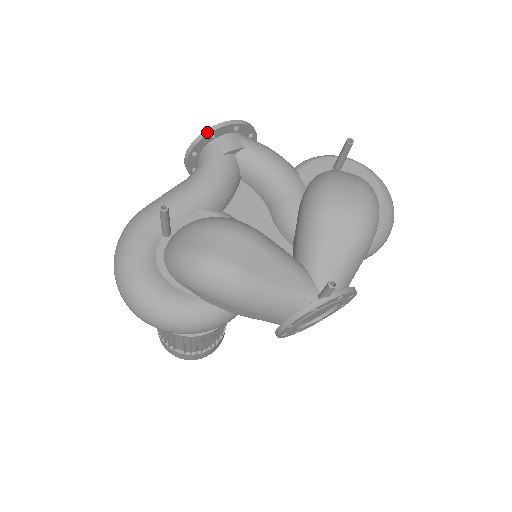
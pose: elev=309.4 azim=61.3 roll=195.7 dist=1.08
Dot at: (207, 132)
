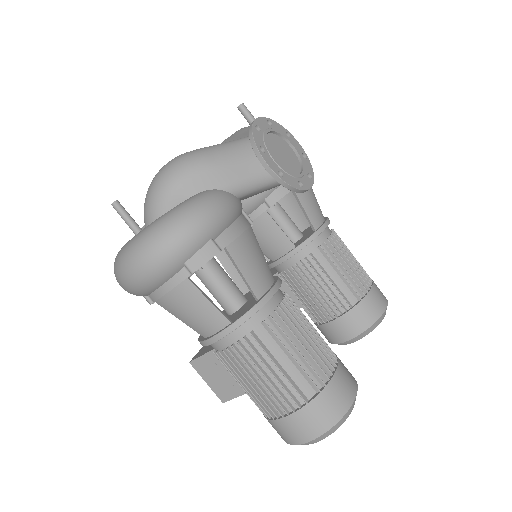
Dot at: occluded
